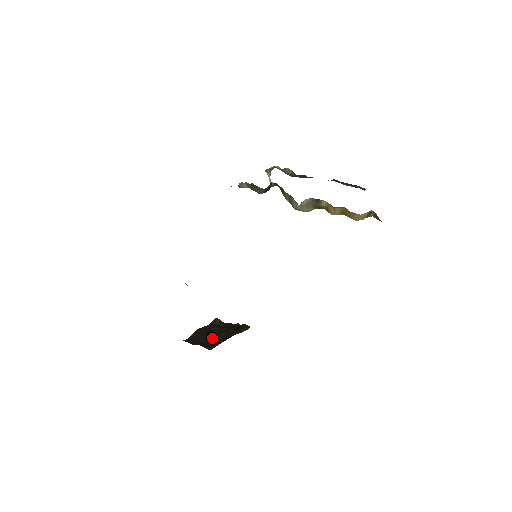
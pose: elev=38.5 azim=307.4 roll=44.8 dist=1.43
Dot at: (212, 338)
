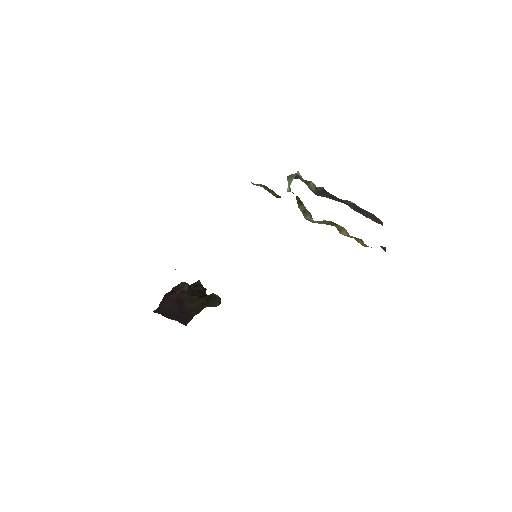
Dot at: (184, 308)
